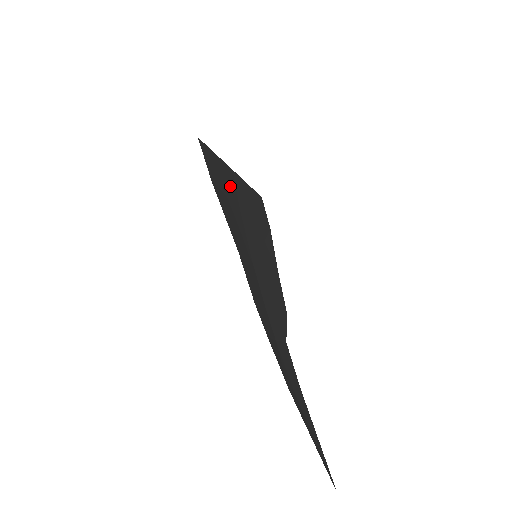
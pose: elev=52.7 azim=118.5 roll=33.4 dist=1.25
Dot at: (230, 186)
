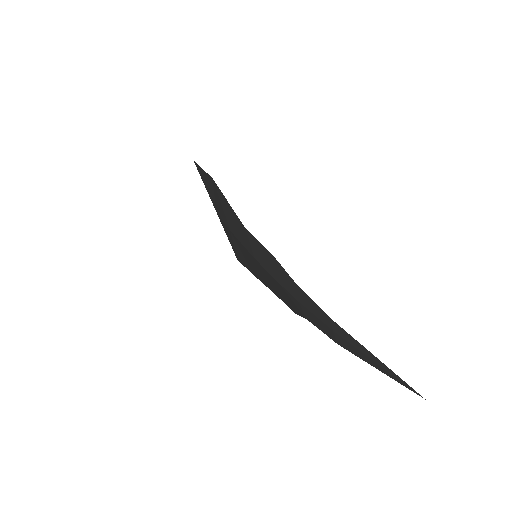
Dot at: (220, 210)
